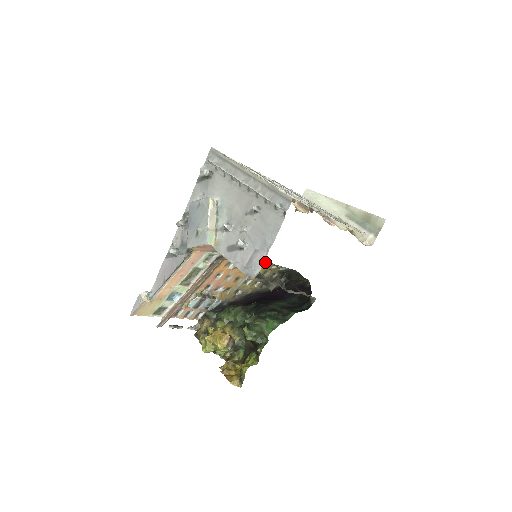
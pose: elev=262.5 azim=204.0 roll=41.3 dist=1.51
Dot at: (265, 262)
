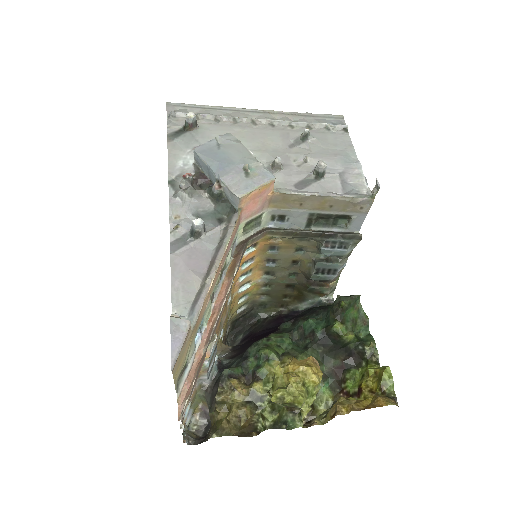
Dot at: (241, 286)
